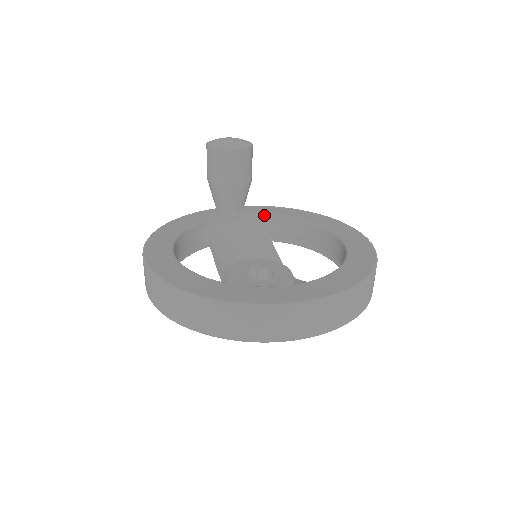
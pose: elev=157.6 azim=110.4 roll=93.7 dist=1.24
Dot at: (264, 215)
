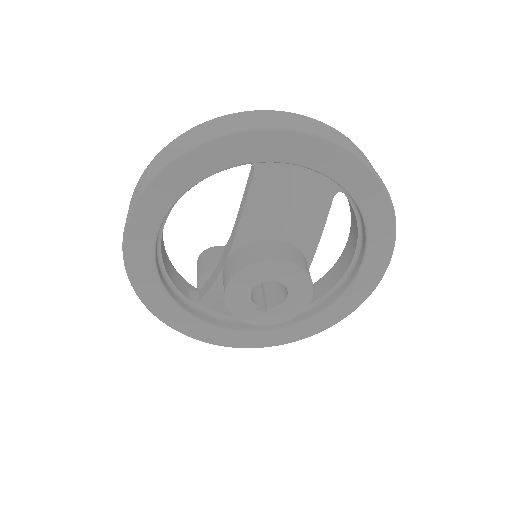
Dot at: occluded
